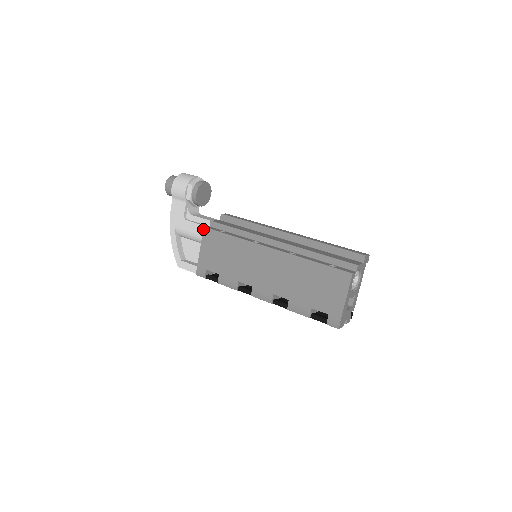
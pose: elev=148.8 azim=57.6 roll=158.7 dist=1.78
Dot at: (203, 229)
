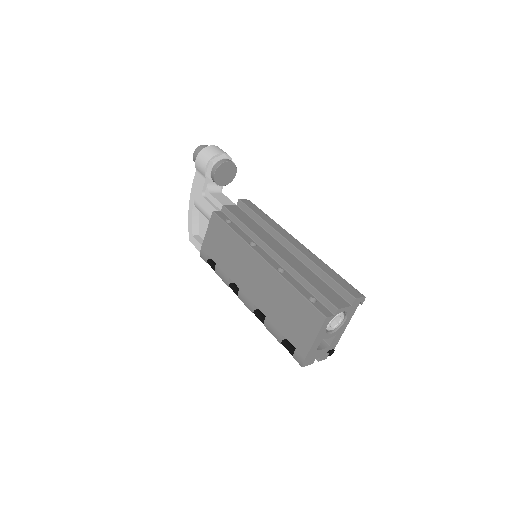
Dot at: (212, 213)
